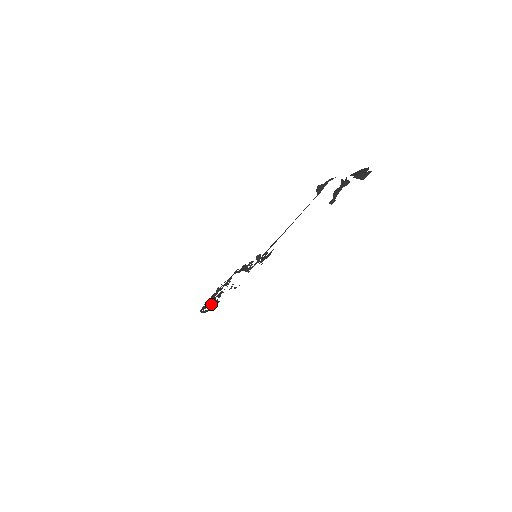
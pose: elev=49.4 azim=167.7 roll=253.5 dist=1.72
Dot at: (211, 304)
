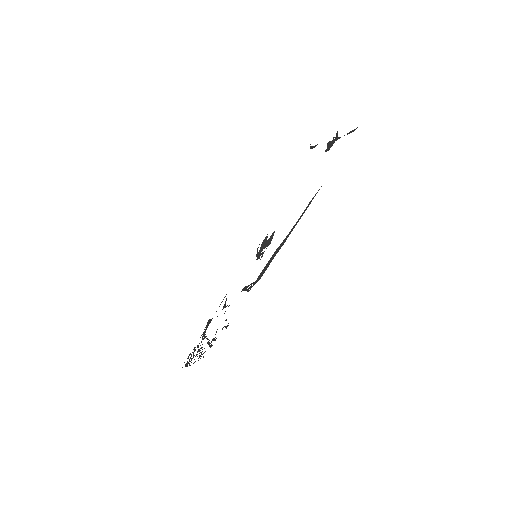
Dot at: (198, 346)
